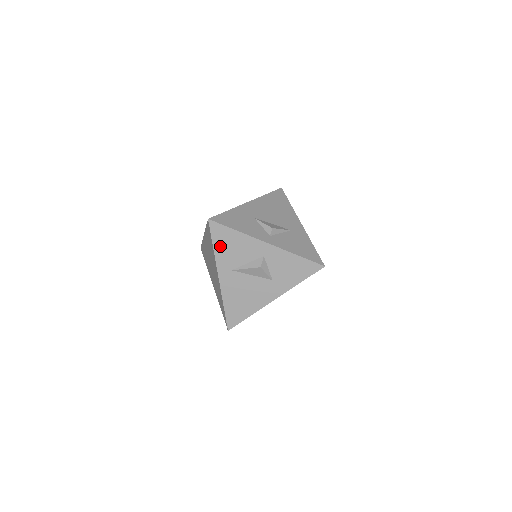
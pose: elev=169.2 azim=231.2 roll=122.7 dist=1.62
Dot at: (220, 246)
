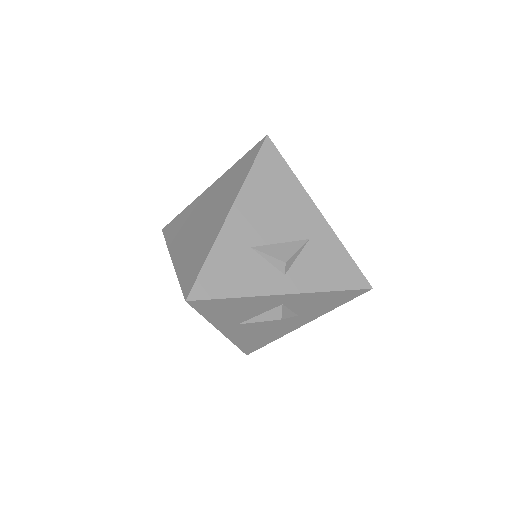
Dot at: (214, 314)
